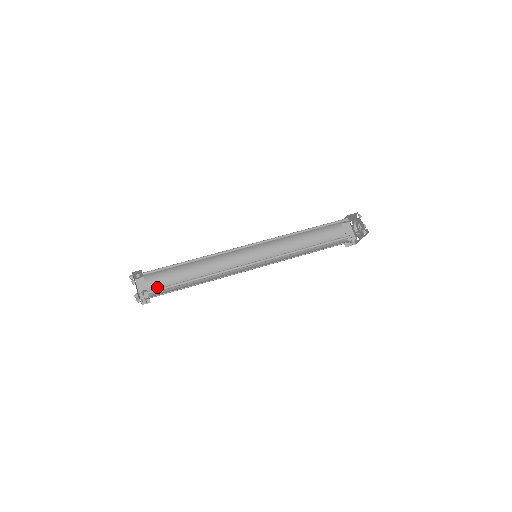
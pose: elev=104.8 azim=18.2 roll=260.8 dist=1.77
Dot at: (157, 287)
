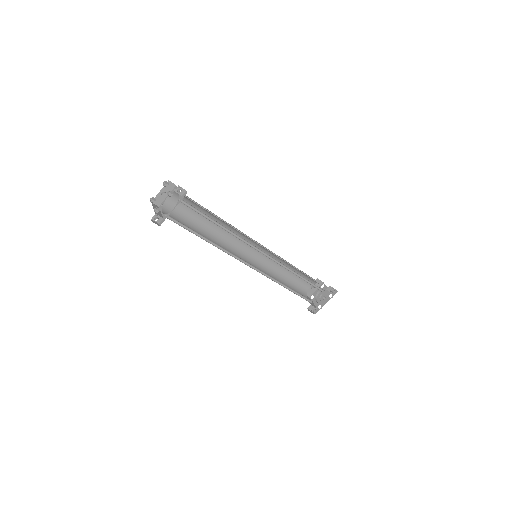
Dot at: occluded
